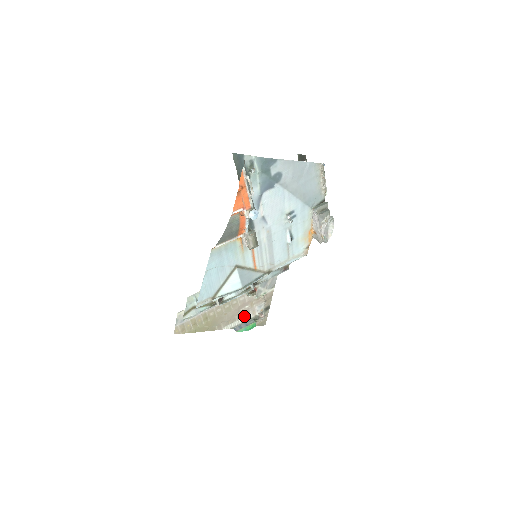
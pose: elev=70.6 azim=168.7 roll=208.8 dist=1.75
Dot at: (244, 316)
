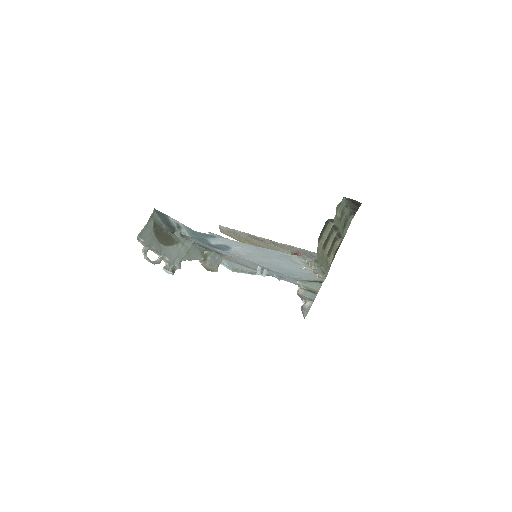
Dot at: occluded
